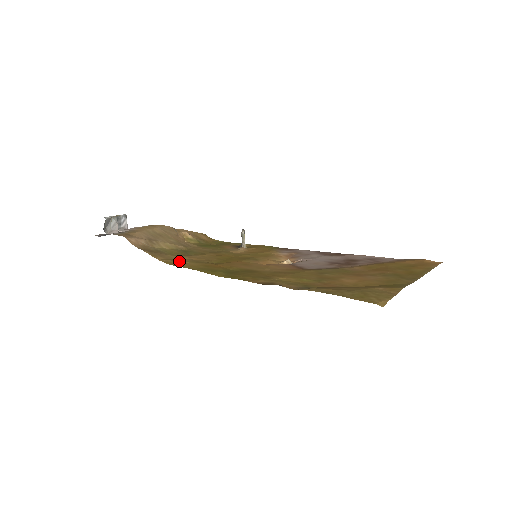
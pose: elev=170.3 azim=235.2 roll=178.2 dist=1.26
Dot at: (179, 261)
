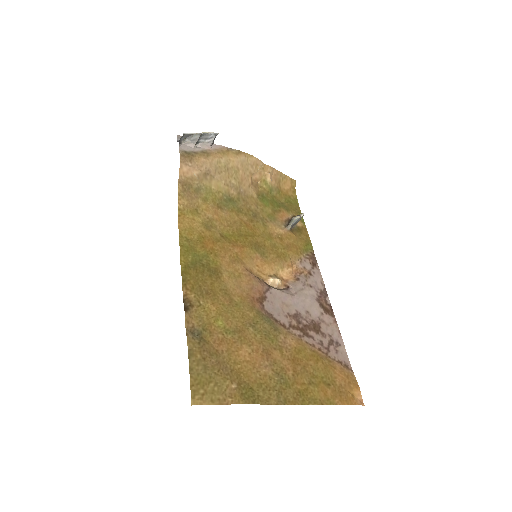
Dot at: (193, 215)
